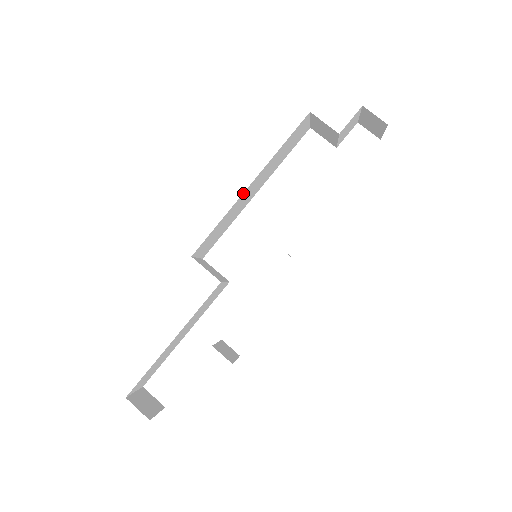
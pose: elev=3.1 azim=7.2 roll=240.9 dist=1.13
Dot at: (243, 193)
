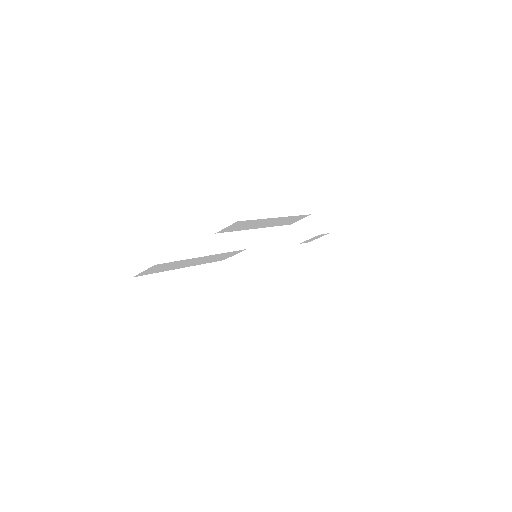
Dot at: (273, 218)
